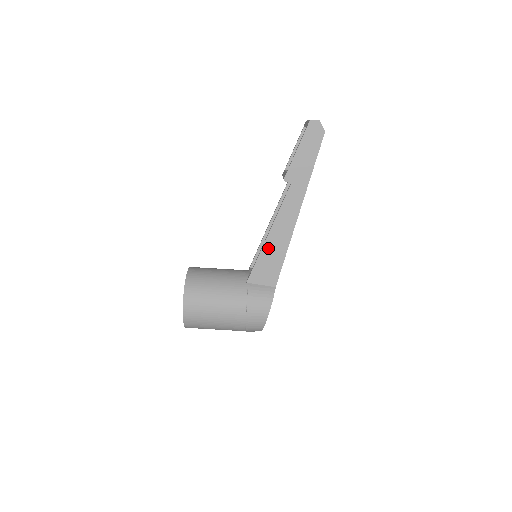
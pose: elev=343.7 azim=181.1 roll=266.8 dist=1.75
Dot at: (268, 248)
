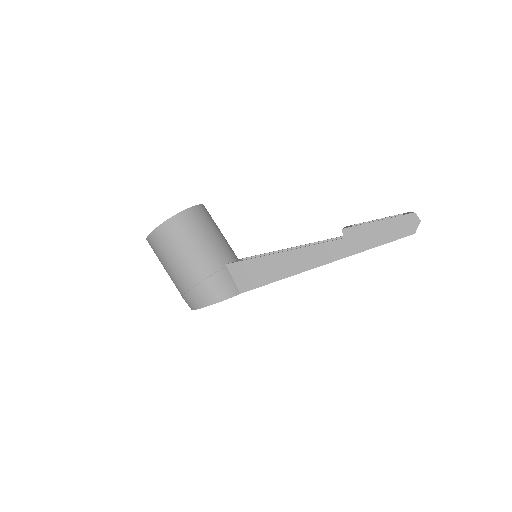
Dot at: (271, 261)
